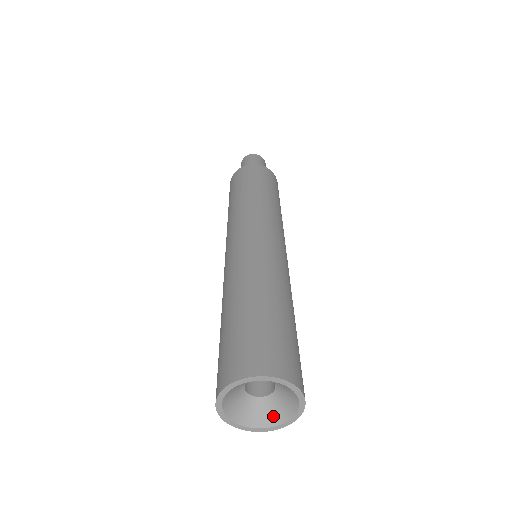
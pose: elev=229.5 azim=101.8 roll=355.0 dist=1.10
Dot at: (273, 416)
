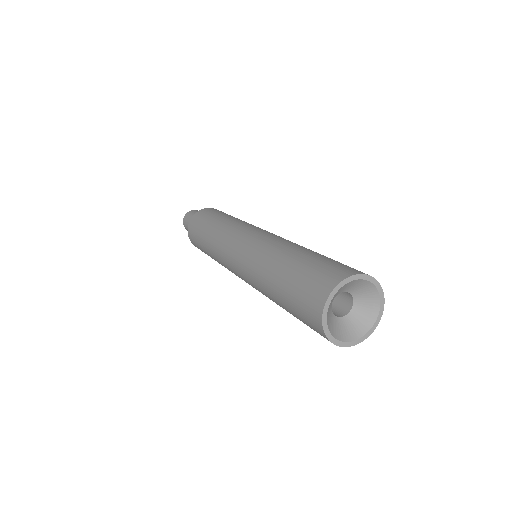
Dot at: (348, 333)
